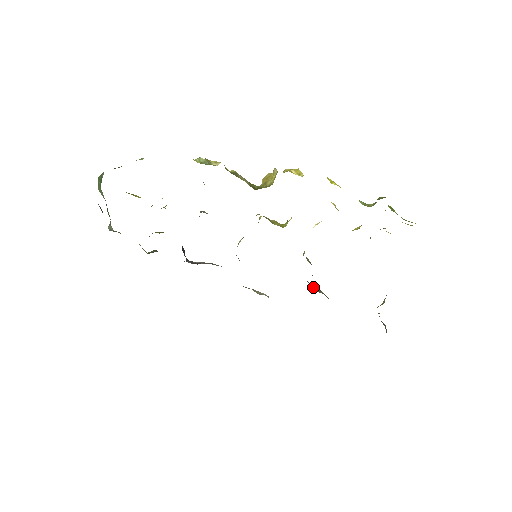
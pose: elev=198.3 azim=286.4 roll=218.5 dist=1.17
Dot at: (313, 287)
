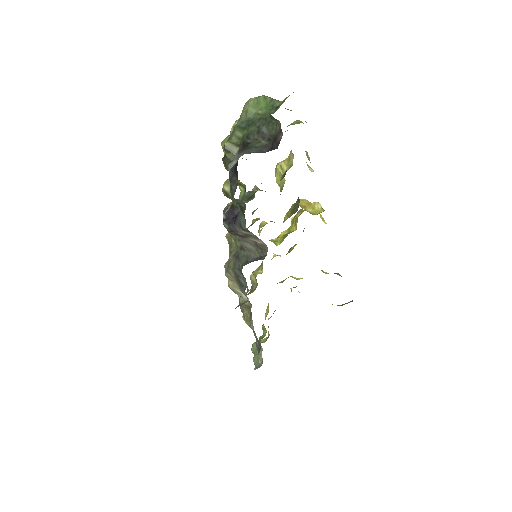
Dot at: (245, 303)
